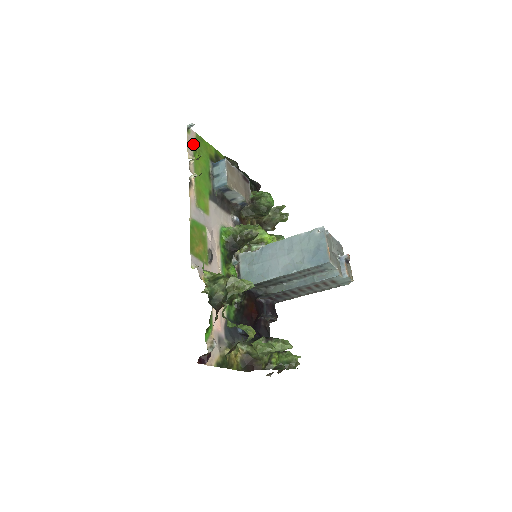
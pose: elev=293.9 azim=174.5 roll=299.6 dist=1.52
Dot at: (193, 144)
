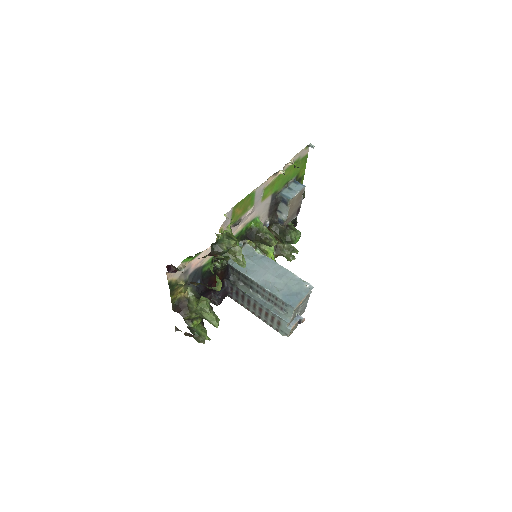
Dot at: (301, 156)
